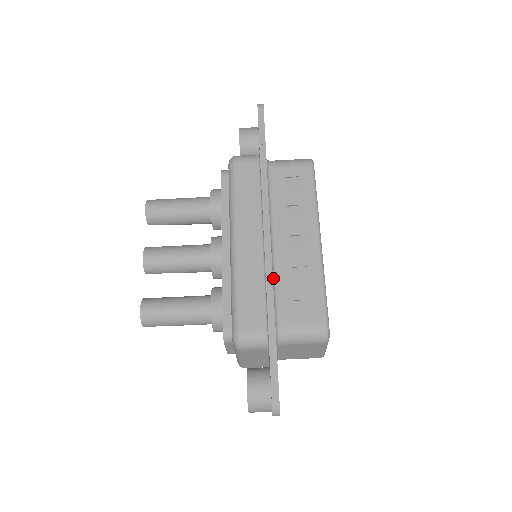
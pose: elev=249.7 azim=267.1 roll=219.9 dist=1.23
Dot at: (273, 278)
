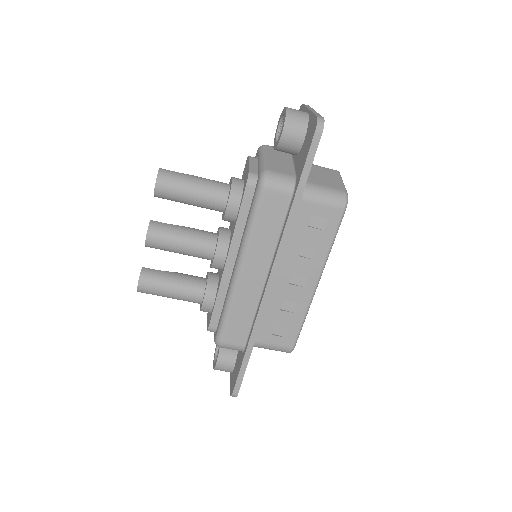
Dot at: occluded
